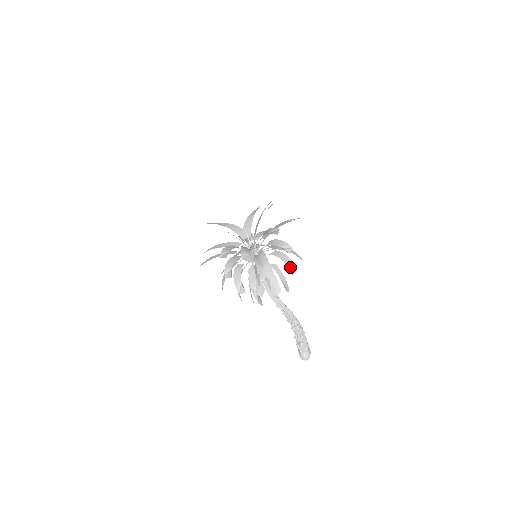
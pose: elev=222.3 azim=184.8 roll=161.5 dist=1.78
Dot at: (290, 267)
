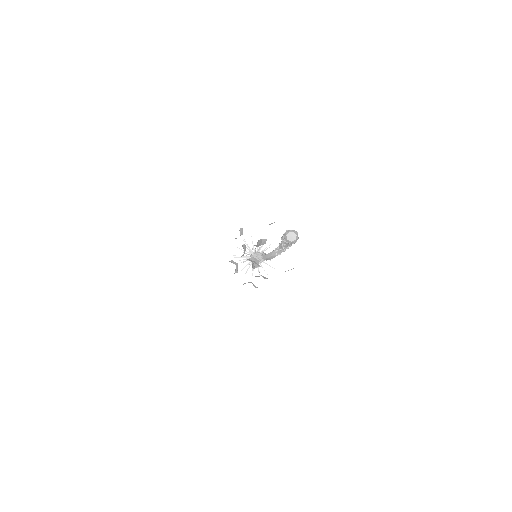
Dot at: occluded
